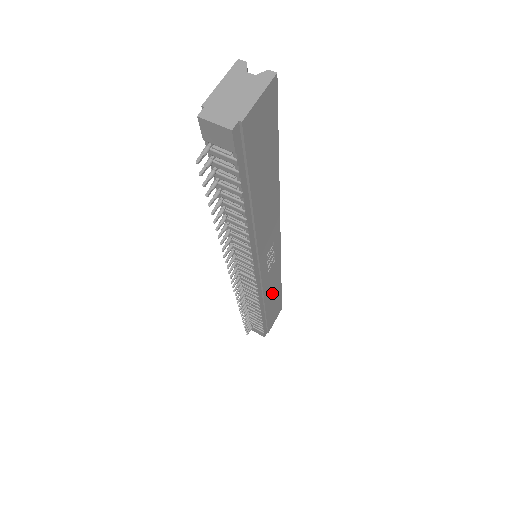
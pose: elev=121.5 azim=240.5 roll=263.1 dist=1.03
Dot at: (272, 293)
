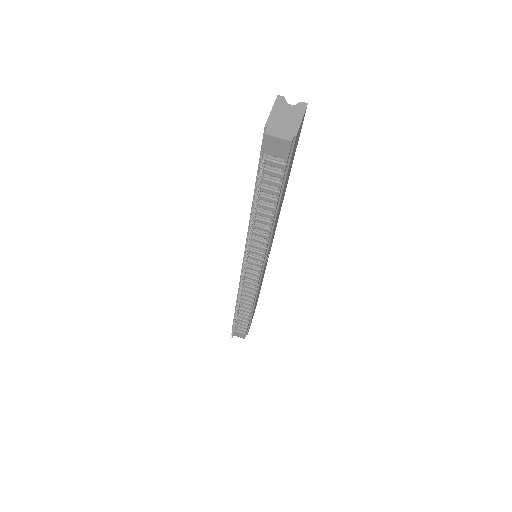
Dot at: (258, 293)
